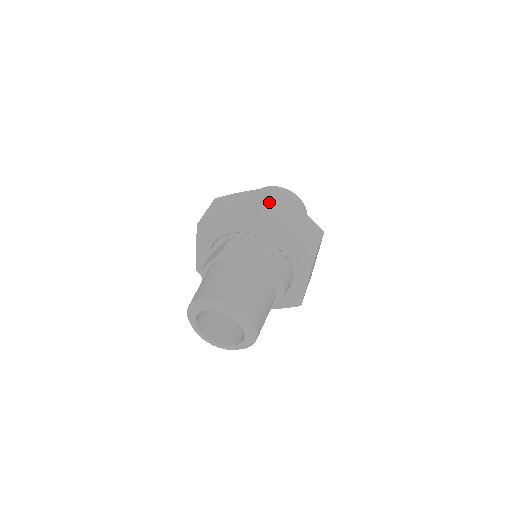
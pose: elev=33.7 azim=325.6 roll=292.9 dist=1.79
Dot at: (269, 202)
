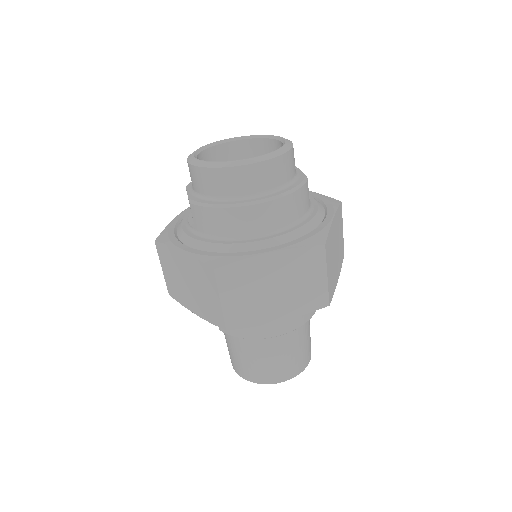
Dot at: (225, 299)
